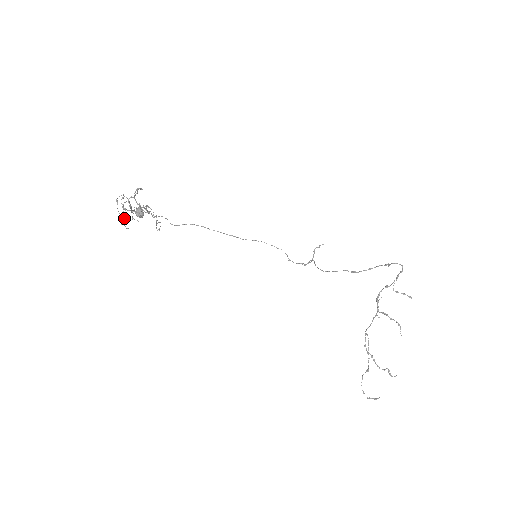
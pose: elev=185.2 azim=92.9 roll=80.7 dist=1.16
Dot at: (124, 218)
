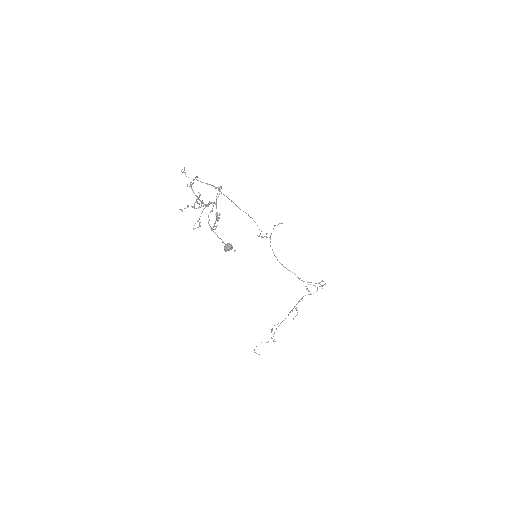
Dot at: (200, 226)
